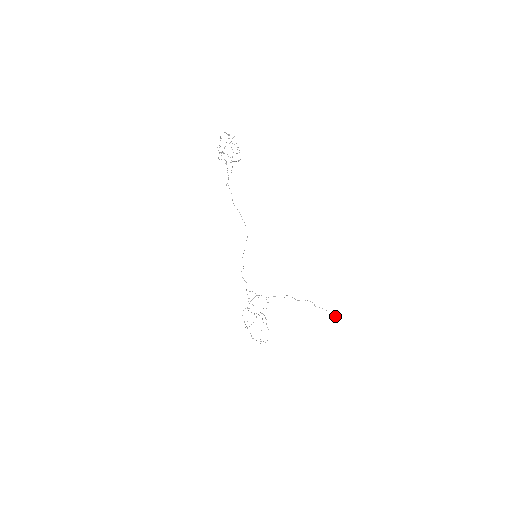
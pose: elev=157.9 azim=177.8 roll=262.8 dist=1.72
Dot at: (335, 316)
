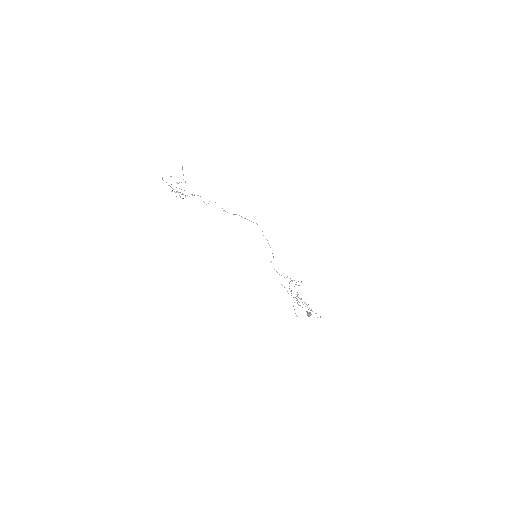
Dot at: (307, 314)
